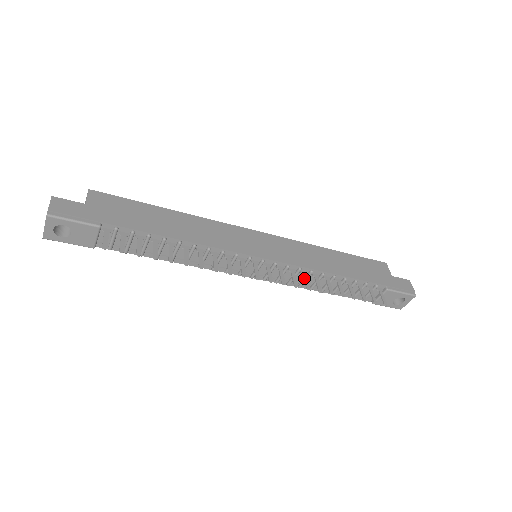
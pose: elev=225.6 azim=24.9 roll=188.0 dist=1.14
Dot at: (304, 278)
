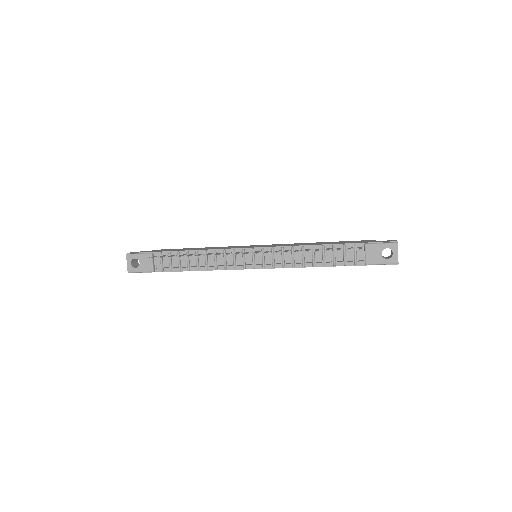
Dot at: occluded
